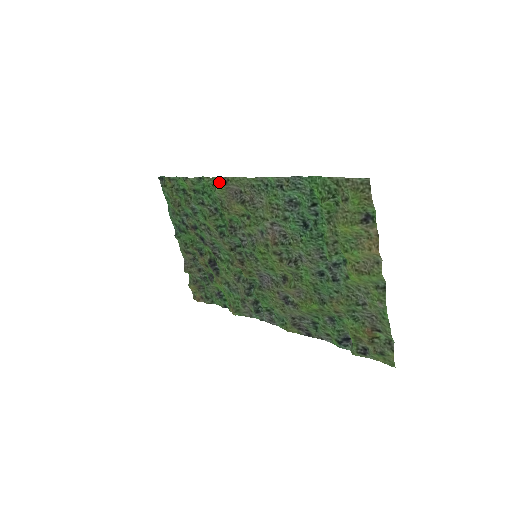
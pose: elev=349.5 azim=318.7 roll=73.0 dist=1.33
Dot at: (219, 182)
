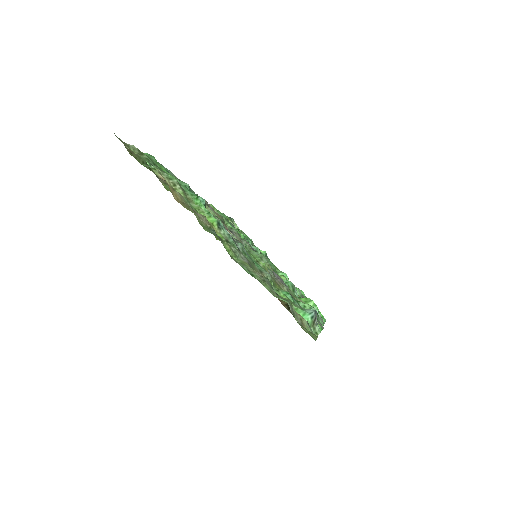
Dot at: occluded
